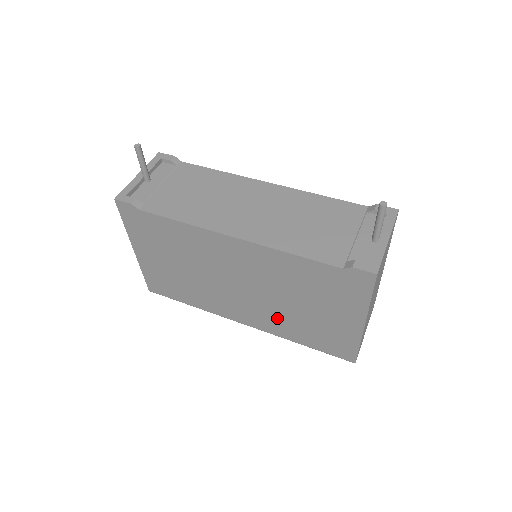
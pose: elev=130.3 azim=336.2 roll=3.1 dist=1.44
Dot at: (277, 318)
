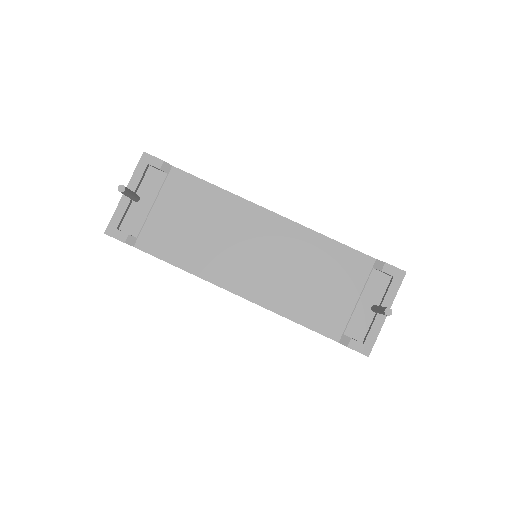
Dot at: occluded
